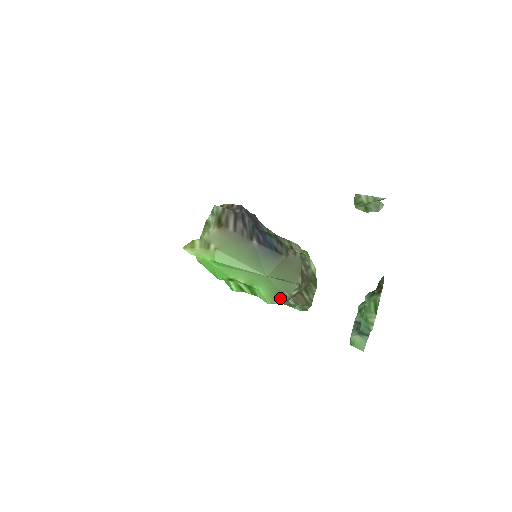
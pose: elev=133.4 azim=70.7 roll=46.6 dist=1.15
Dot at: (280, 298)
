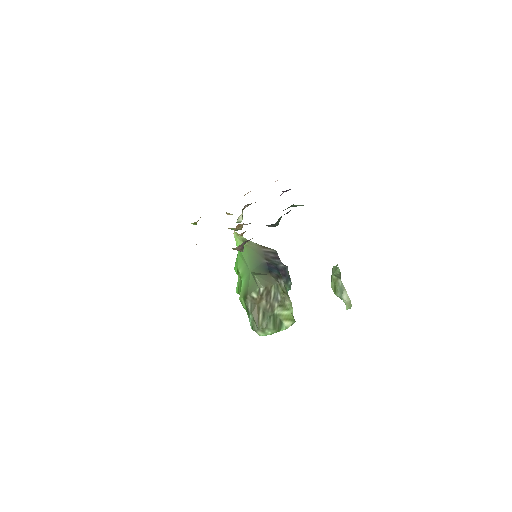
Dot at: (246, 294)
